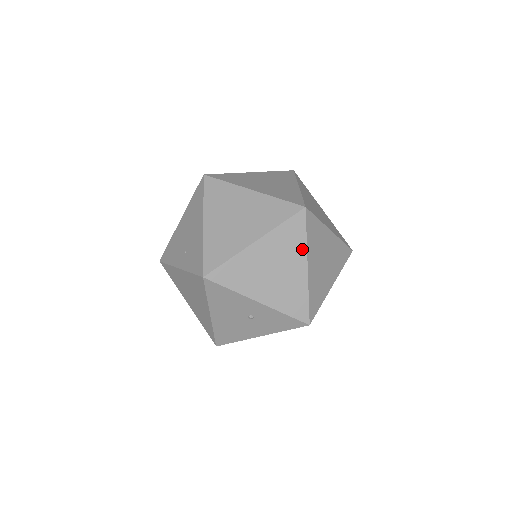
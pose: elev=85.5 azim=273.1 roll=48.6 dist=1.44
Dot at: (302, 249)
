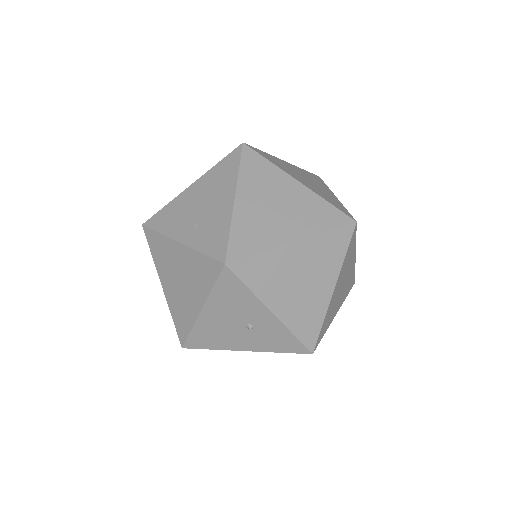
Dot at: (337, 267)
